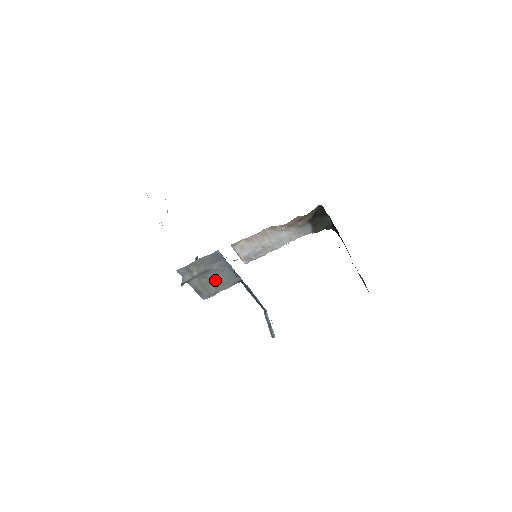
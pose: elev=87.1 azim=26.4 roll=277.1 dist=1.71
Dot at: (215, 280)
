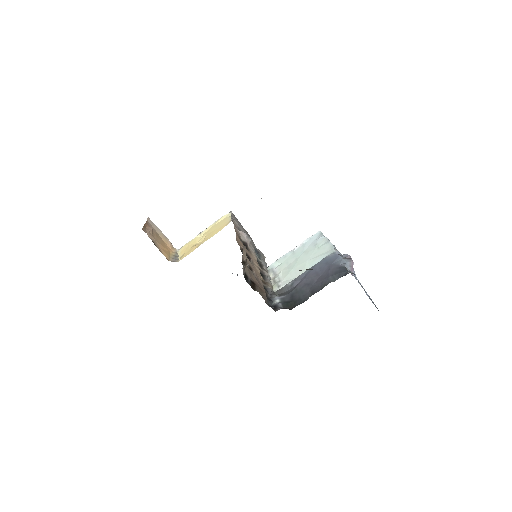
Dot at: occluded
